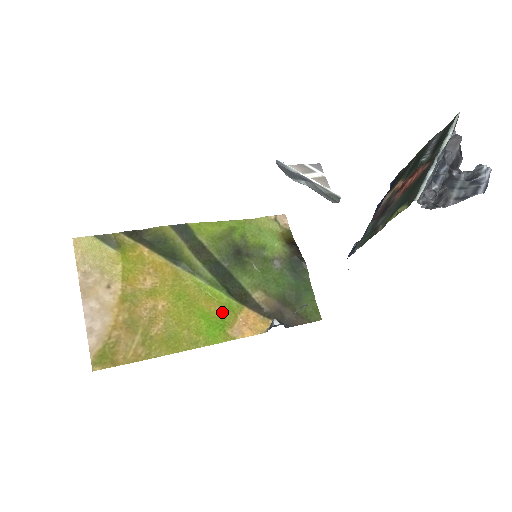
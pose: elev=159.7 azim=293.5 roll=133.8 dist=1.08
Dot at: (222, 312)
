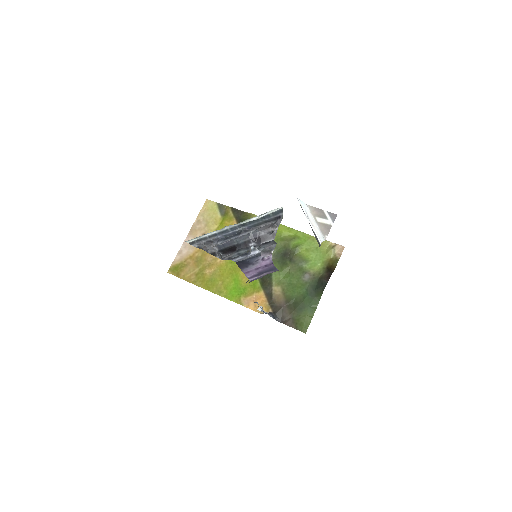
Dot at: (248, 285)
